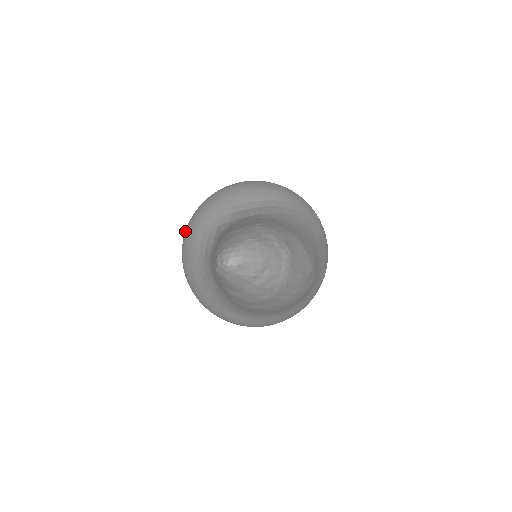
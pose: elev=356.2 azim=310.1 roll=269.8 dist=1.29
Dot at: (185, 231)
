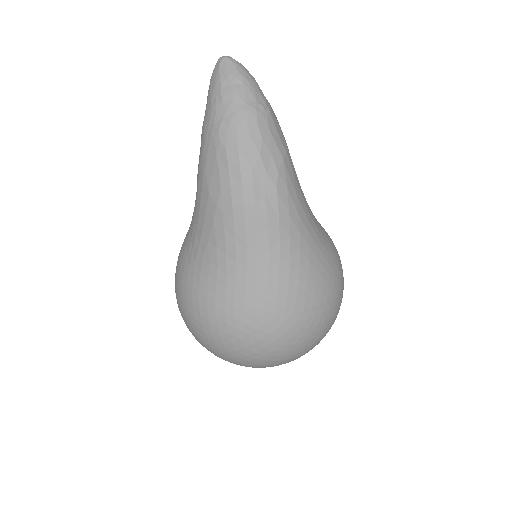
Dot at: occluded
